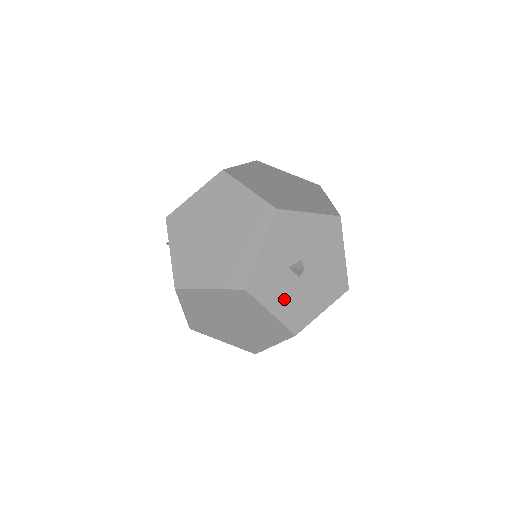
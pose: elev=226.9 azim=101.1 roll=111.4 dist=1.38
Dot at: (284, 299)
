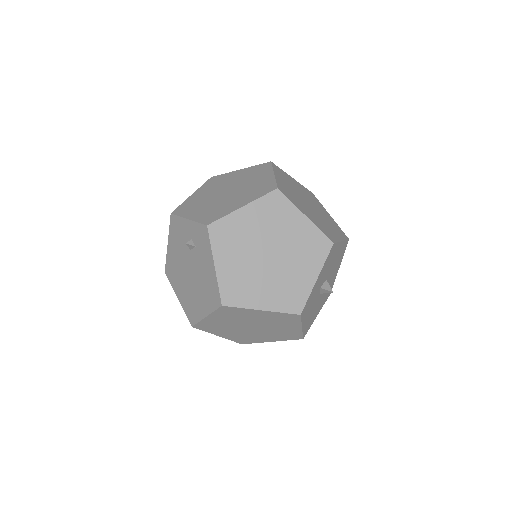
Dot at: (310, 314)
